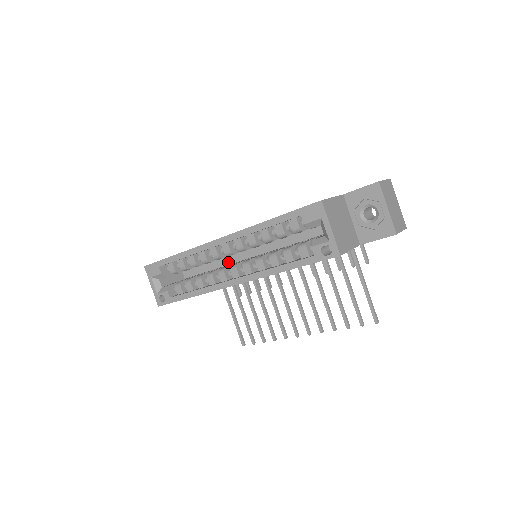
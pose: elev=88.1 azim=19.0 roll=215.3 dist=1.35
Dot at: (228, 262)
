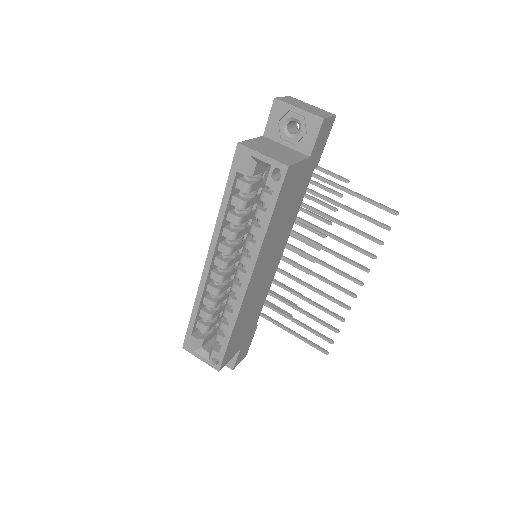
Dot at: occluded
